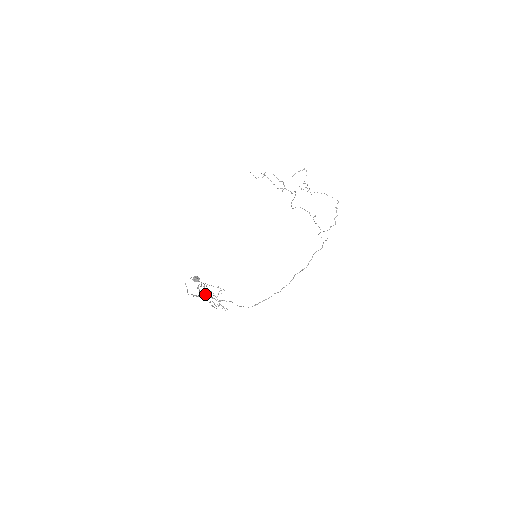
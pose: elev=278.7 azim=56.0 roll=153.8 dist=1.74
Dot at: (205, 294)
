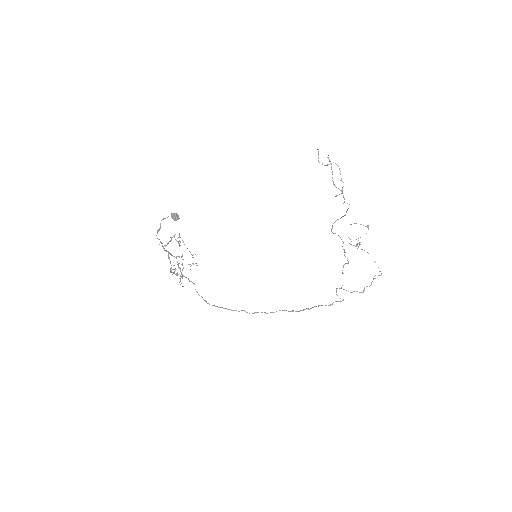
Dot at: occluded
